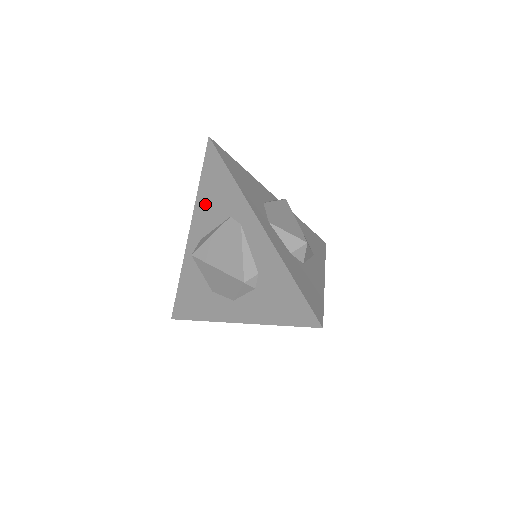
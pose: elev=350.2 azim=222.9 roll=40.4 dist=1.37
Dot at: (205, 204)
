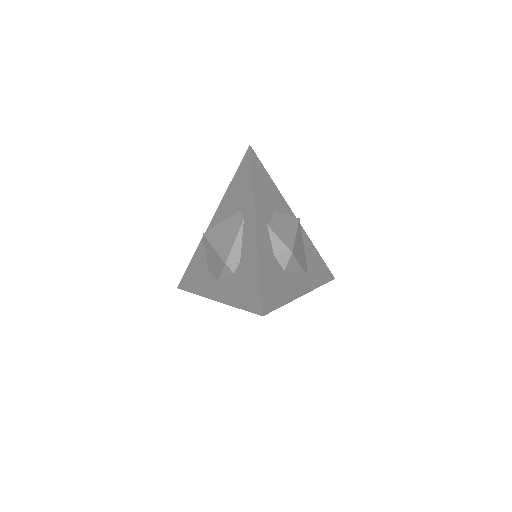
Dot at: (229, 198)
